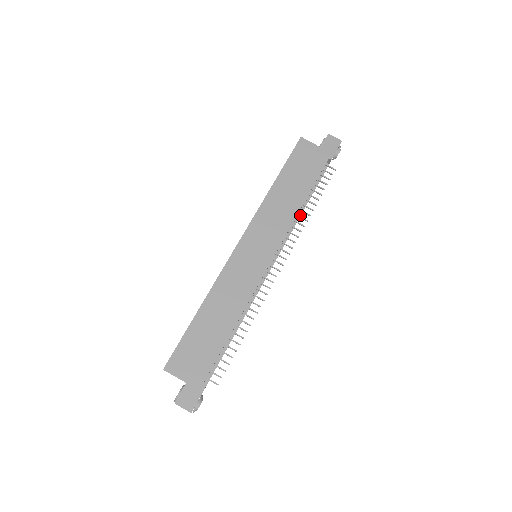
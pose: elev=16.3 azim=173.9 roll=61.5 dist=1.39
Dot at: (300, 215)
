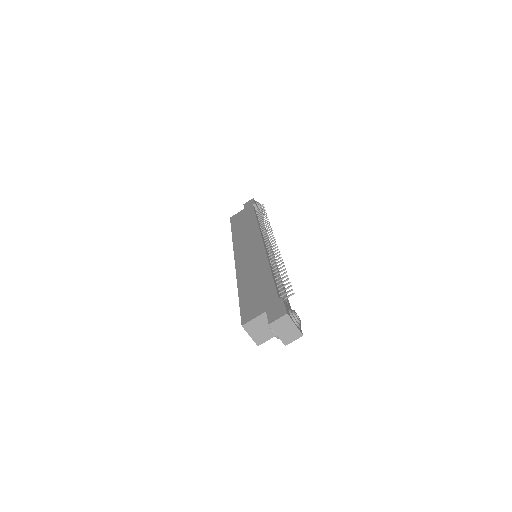
Dot at: (264, 227)
